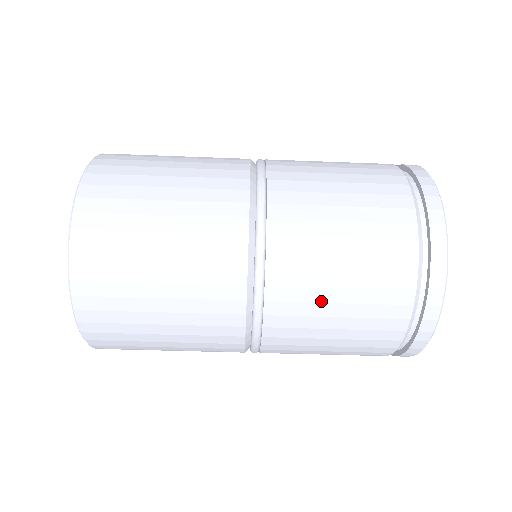
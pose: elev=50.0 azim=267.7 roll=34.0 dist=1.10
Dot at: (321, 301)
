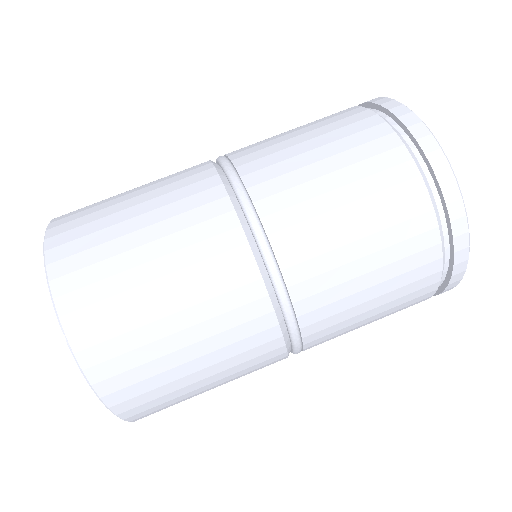
Dot at: (345, 263)
